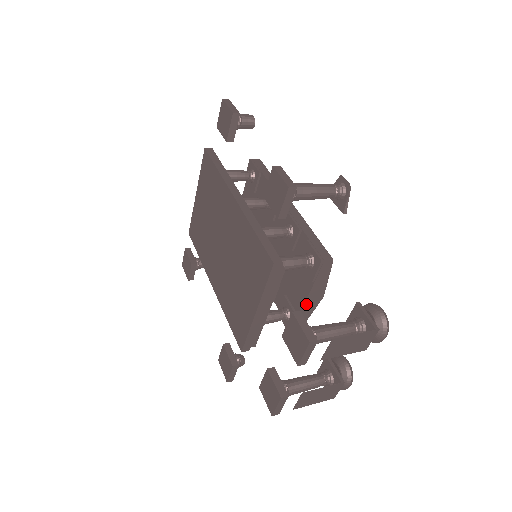
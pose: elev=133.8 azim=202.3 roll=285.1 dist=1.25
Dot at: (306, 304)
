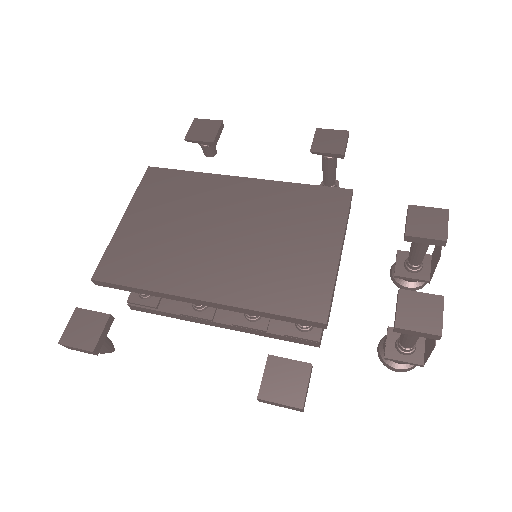
Dot at: occluded
